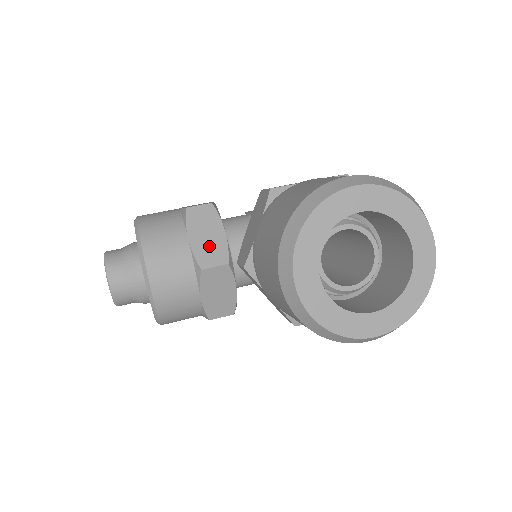
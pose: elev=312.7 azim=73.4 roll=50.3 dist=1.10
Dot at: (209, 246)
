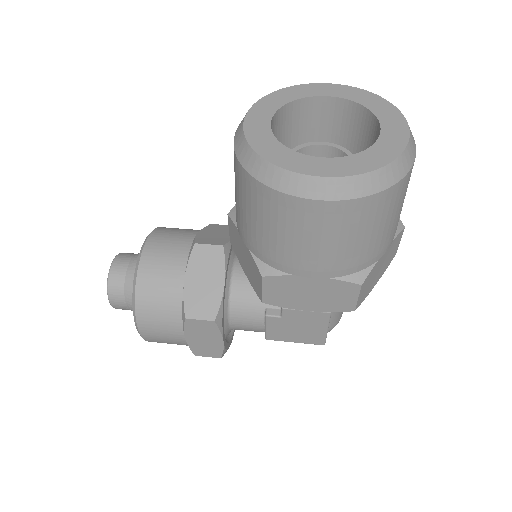
Dot at: (213, 237)
